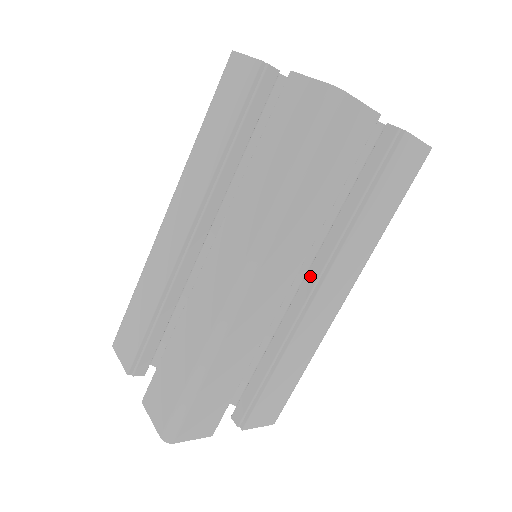
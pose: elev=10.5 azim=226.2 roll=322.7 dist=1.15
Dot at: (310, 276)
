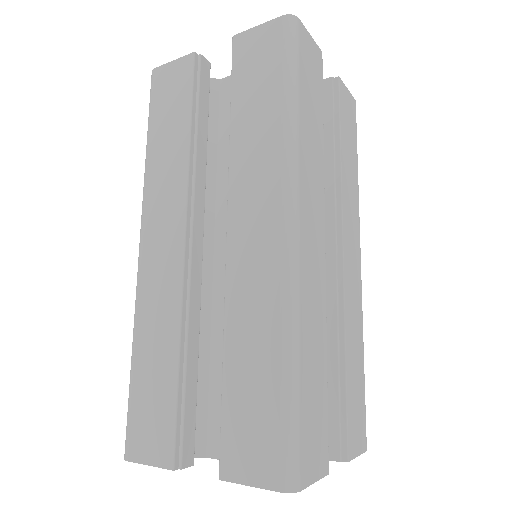
Dot at: (326, 236)
